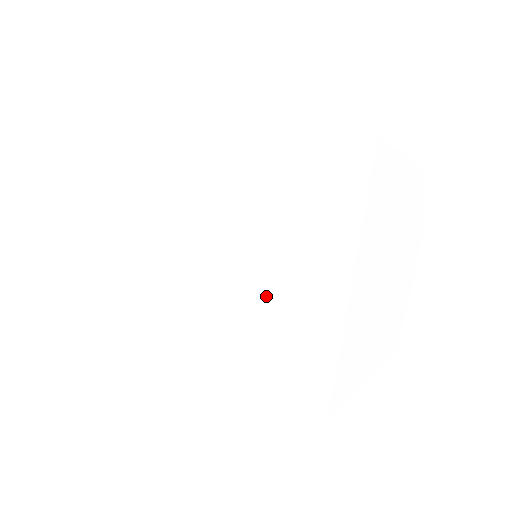
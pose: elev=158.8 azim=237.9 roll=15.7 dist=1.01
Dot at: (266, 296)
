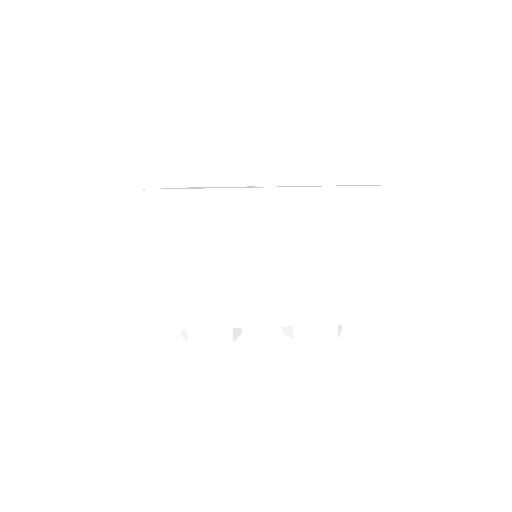
Dot at: (336, 274)
